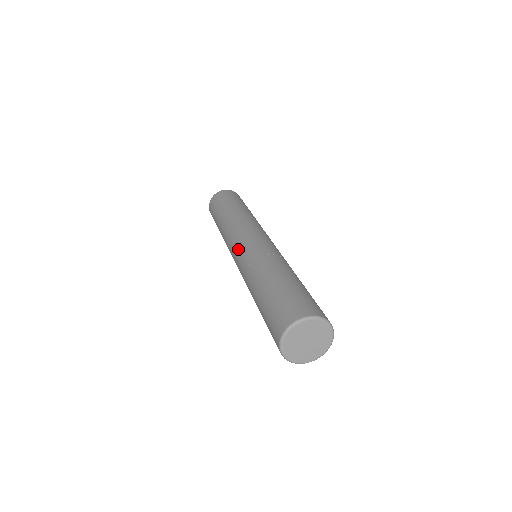
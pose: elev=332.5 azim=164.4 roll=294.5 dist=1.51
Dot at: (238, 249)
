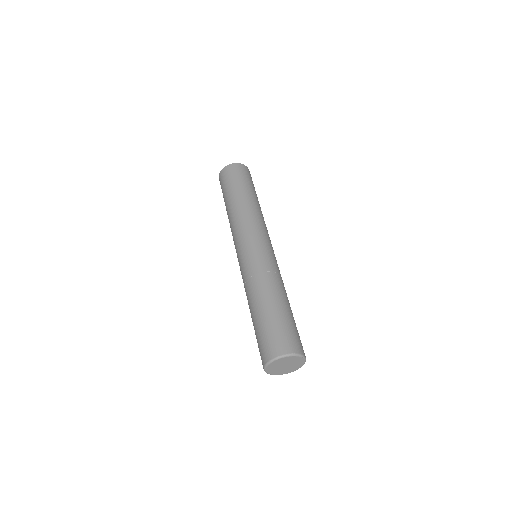
Dot at: (257, 245)
